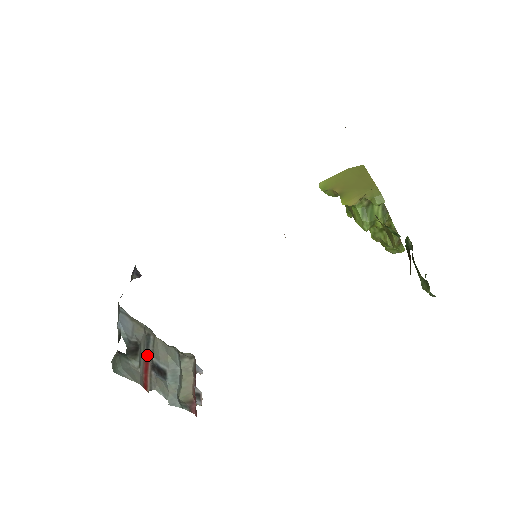
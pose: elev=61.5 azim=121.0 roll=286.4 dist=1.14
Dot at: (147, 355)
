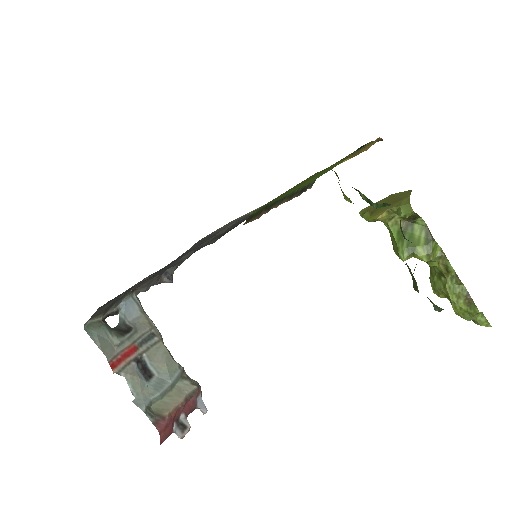
Dot at: (138, 346)
